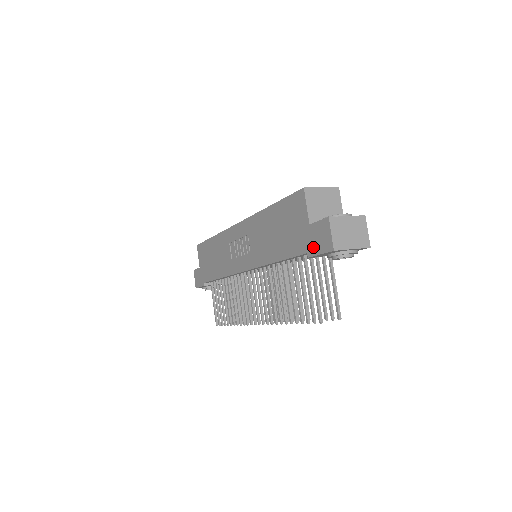
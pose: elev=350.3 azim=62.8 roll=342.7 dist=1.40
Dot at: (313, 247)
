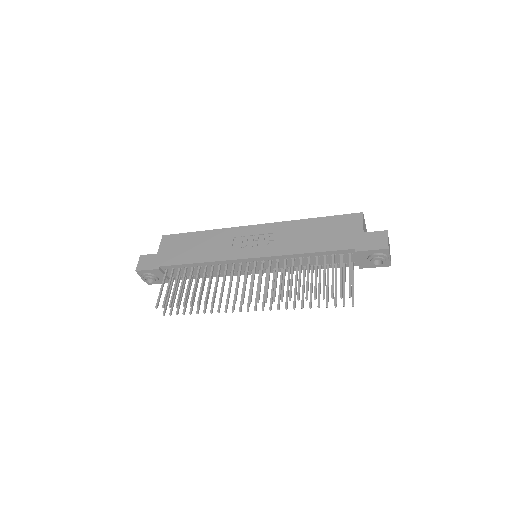
Dot at: (365, 245)
